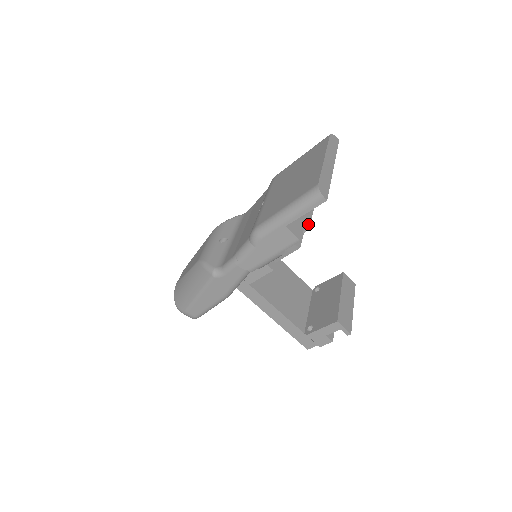
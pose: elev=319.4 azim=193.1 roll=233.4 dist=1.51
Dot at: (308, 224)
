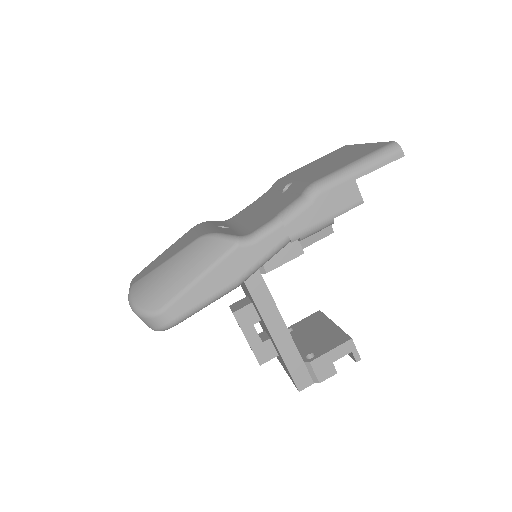
Dot at: occluded
